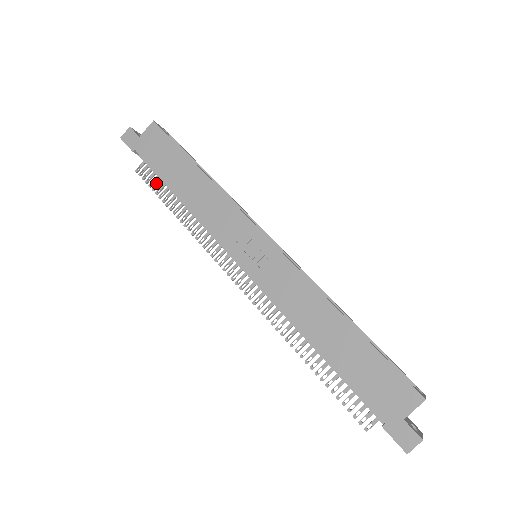
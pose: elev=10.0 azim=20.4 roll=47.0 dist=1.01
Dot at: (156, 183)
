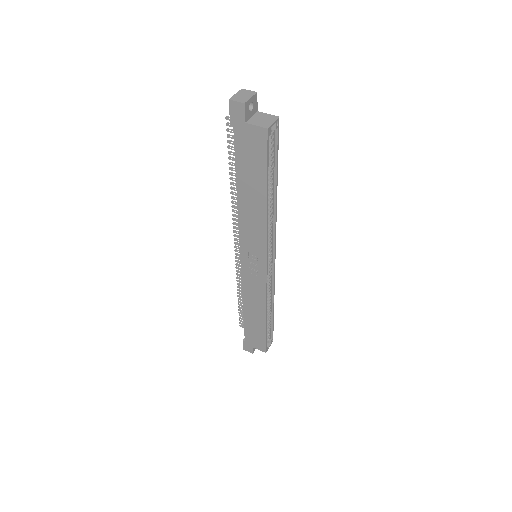
Dot at: occluded
